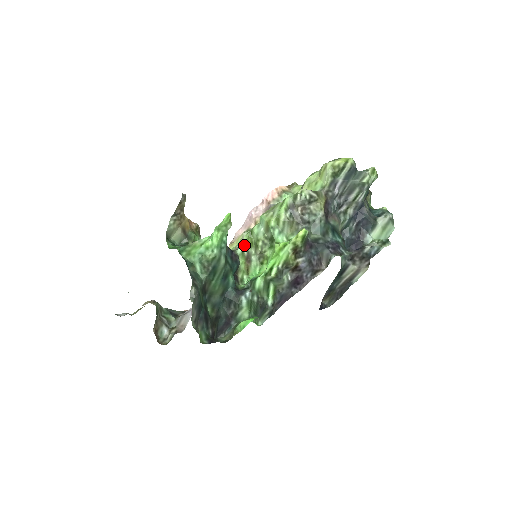
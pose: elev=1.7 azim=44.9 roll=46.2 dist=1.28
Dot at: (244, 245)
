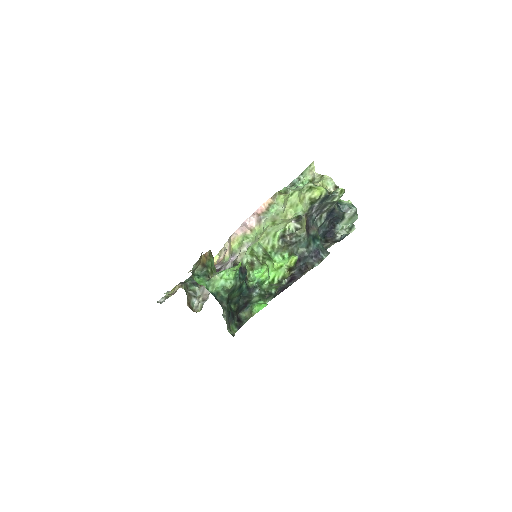
Dot at: (247, 257)
